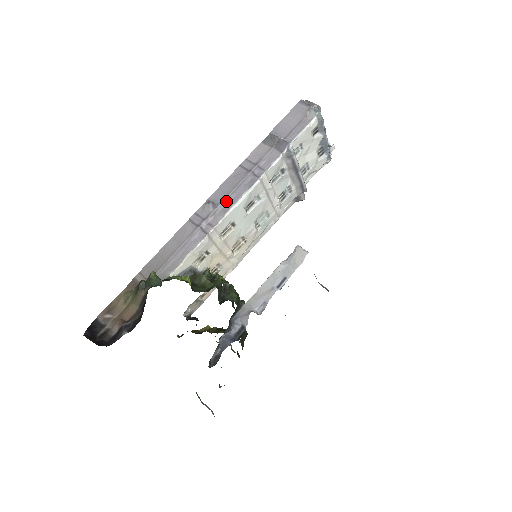
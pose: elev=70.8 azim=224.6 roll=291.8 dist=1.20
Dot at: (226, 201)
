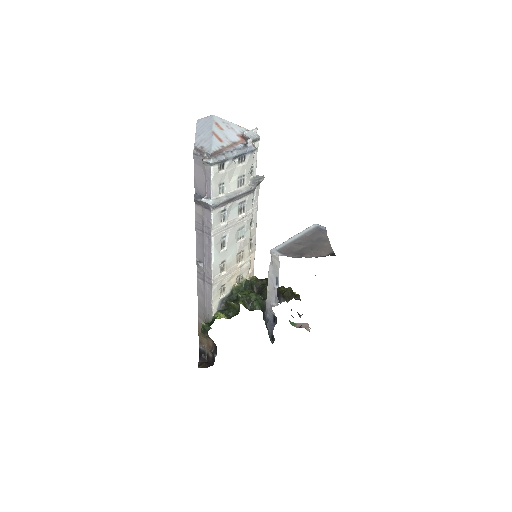
Dot at: (206, 259)
